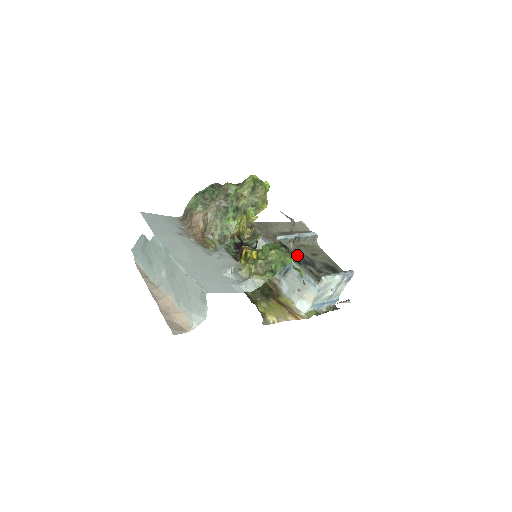
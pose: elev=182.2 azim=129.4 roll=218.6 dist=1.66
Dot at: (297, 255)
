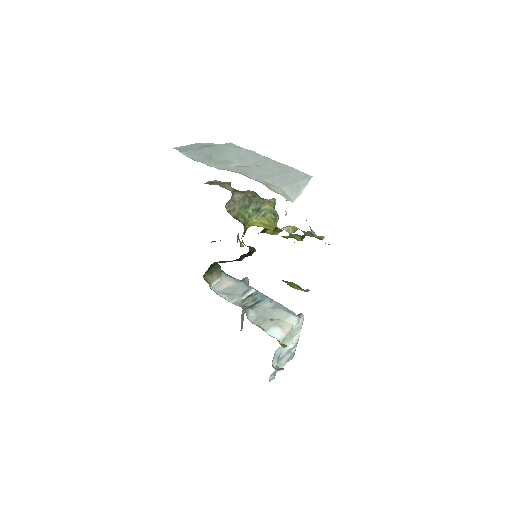
Dot at: occluded
